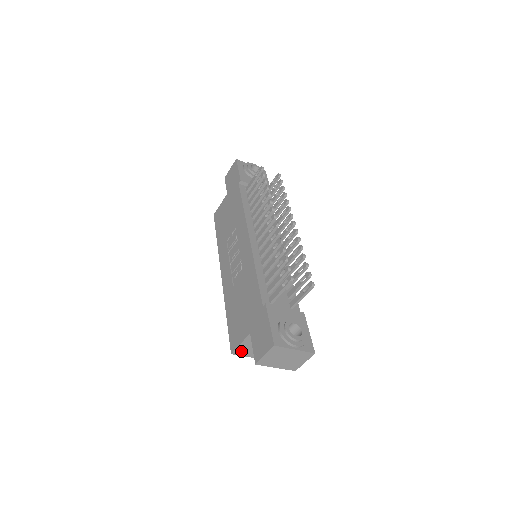
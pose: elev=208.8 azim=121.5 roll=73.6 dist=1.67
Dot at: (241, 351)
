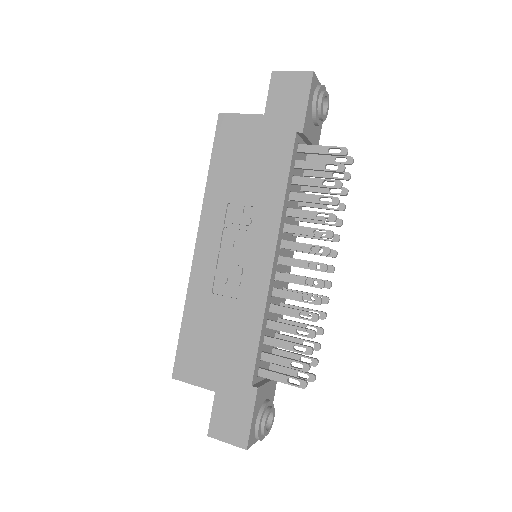
Dot at: occluded
